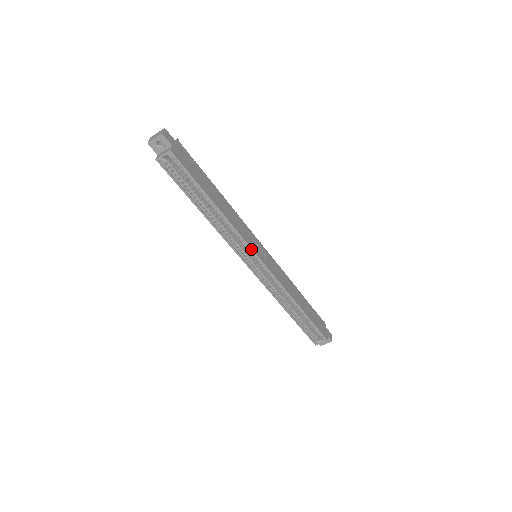
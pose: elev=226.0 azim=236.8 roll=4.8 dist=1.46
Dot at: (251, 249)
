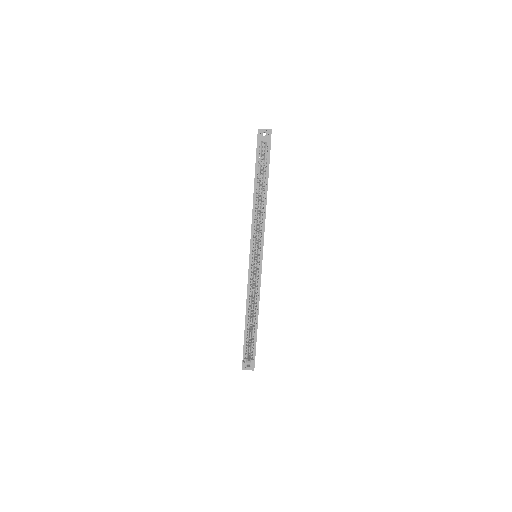
Dot at: (263, 244)
